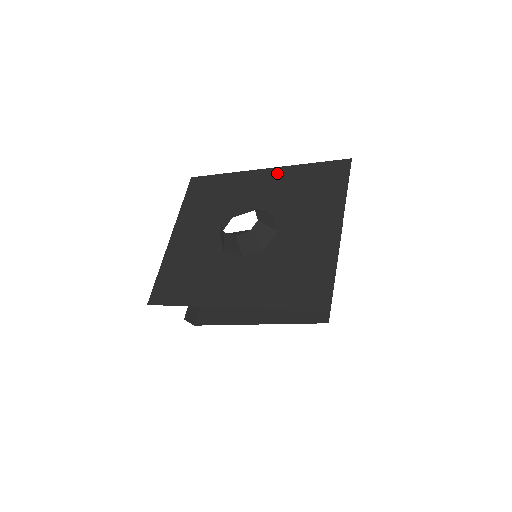
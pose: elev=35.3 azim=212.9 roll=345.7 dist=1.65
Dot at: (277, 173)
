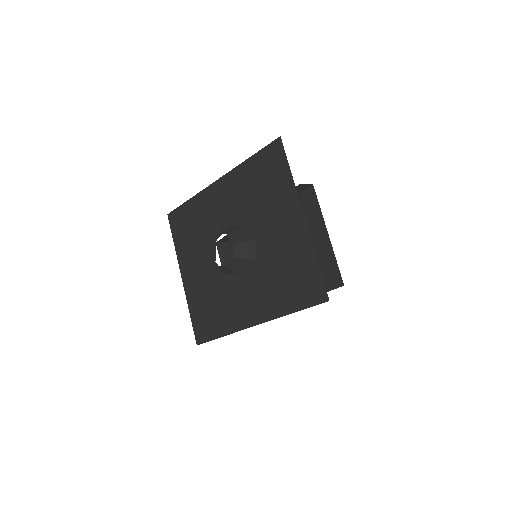
Dot at: (228, 180)
